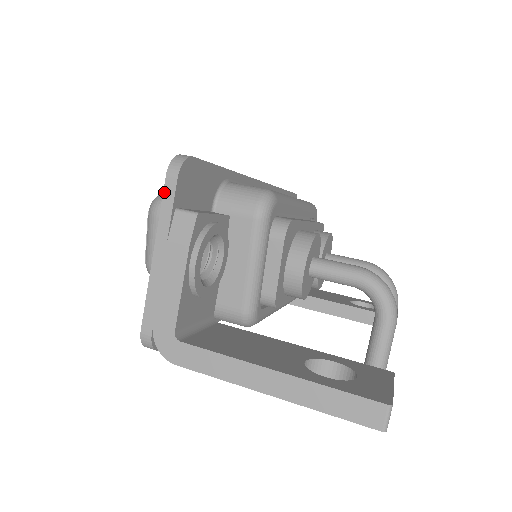
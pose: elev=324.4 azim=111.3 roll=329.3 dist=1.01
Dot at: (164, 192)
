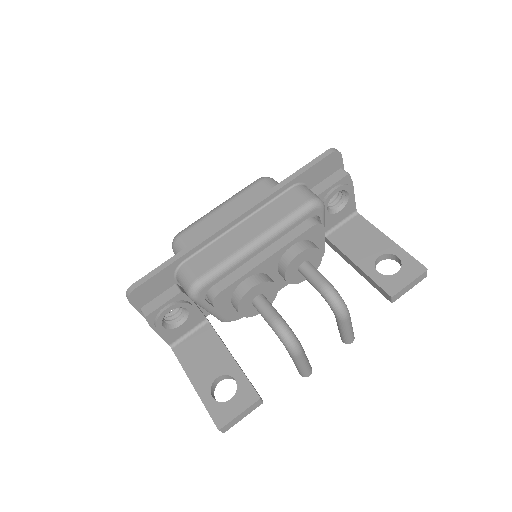
Dot at: occluded
